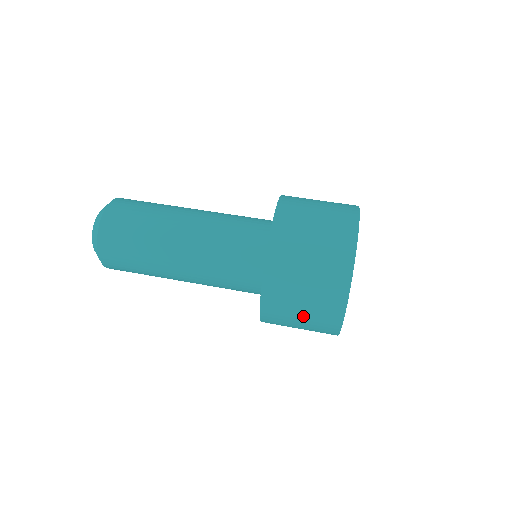
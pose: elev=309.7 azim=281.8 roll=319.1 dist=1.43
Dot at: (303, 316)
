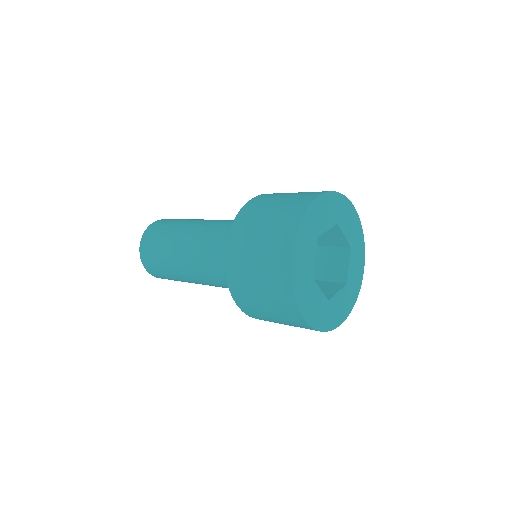
Dot at: (263, 232)
